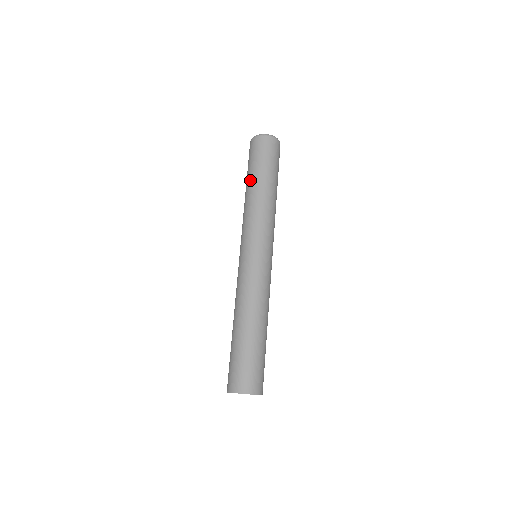
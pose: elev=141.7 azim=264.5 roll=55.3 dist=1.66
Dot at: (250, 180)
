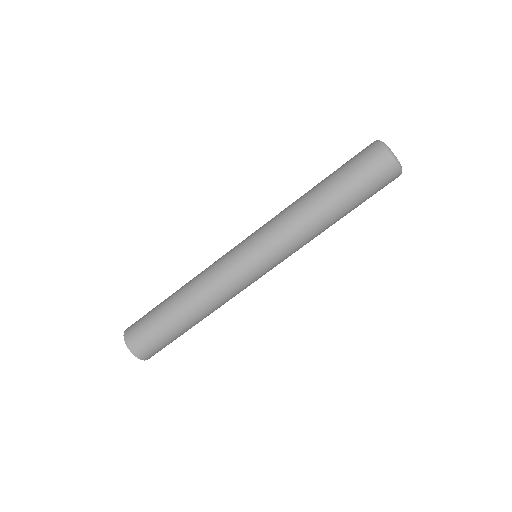
Dot at: (323, 184)
